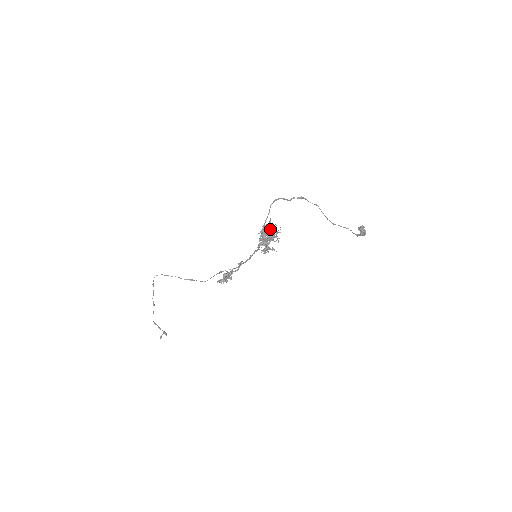
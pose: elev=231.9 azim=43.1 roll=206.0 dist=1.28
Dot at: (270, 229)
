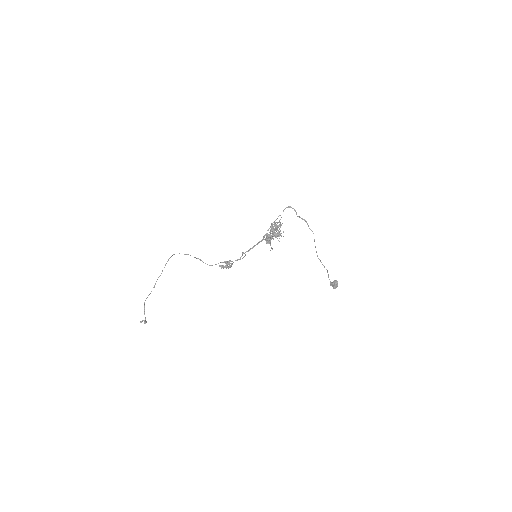
Dot at: (278, 225)
